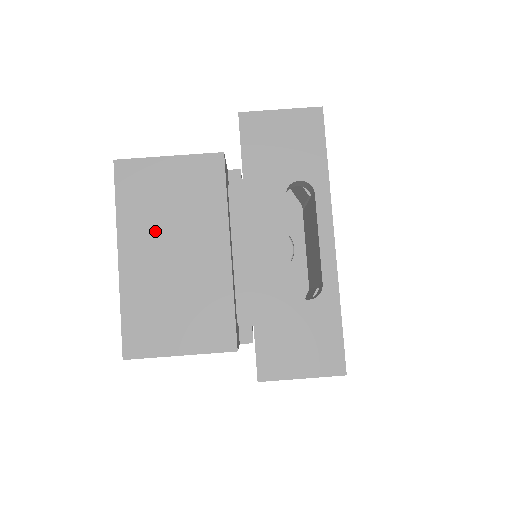
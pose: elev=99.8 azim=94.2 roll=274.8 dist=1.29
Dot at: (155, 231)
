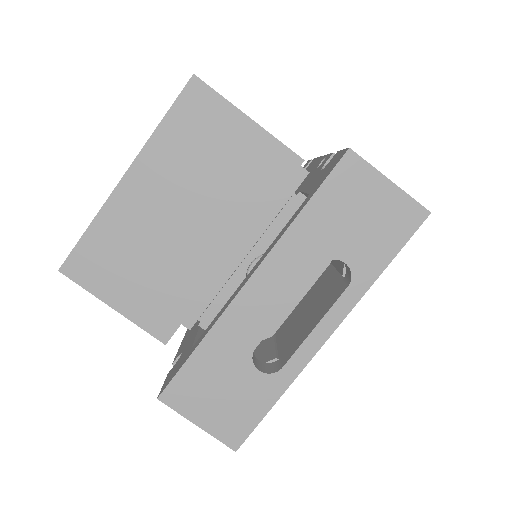
Dot at: (178, 180)
